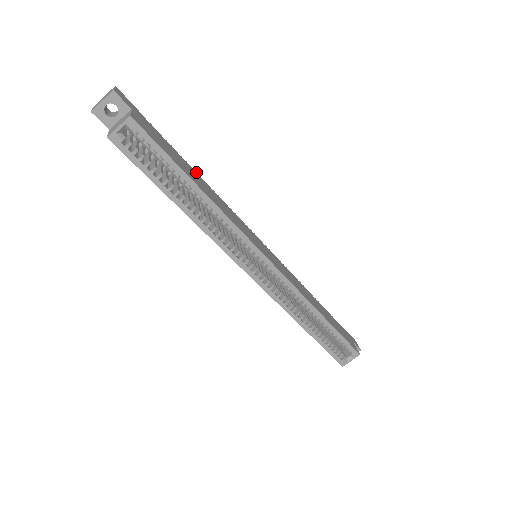
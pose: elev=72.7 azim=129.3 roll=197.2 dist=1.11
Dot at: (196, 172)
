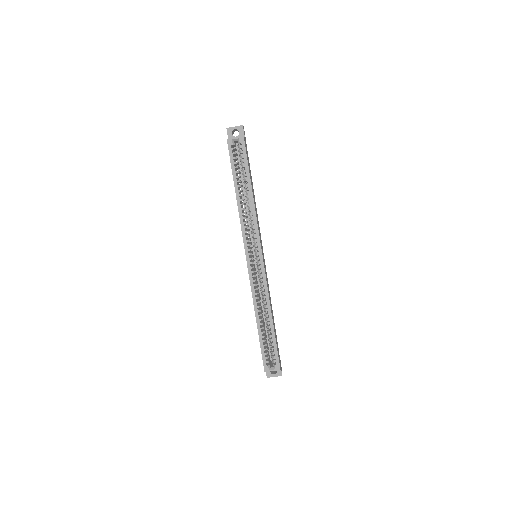
Dot at: occluded
